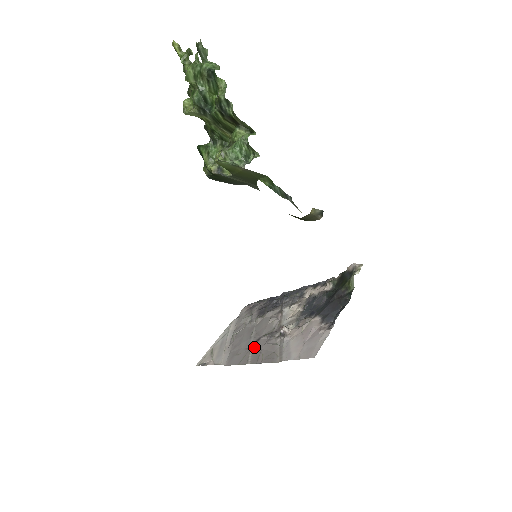
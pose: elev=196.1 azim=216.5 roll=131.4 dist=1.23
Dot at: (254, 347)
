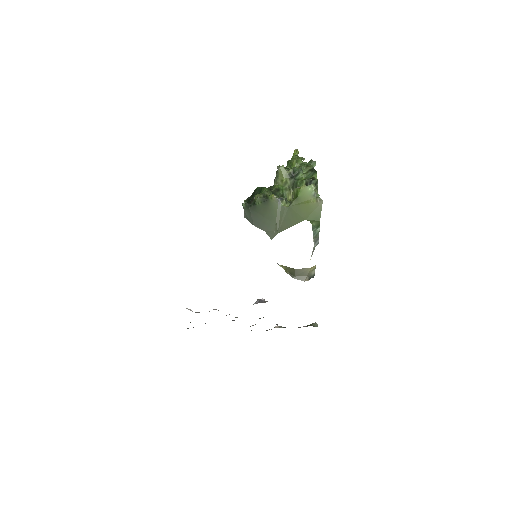
Dot at: occluded
